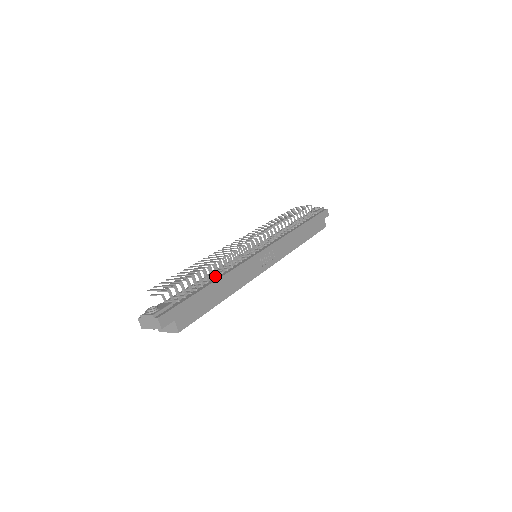
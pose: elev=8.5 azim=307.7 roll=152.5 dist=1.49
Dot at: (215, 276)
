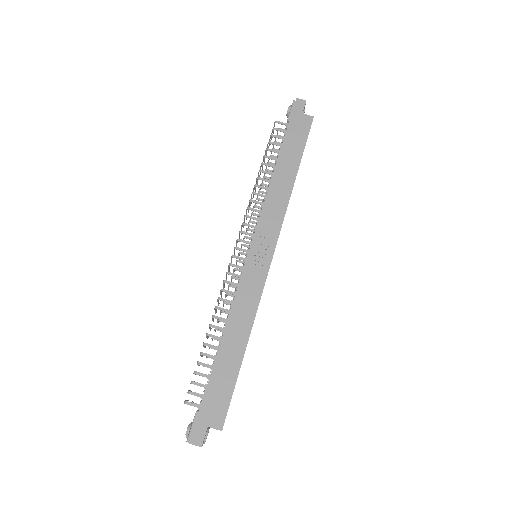
Dot at: (222, 335)
